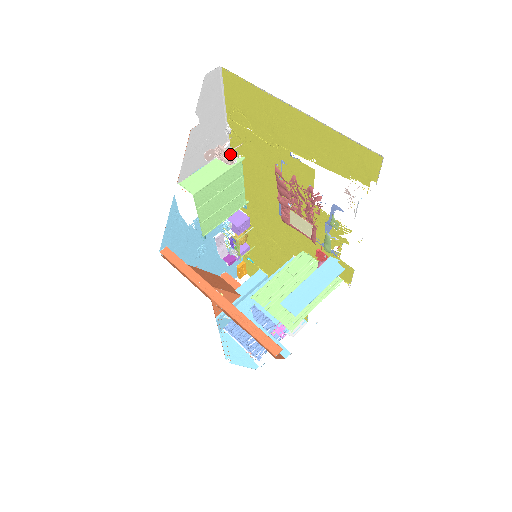
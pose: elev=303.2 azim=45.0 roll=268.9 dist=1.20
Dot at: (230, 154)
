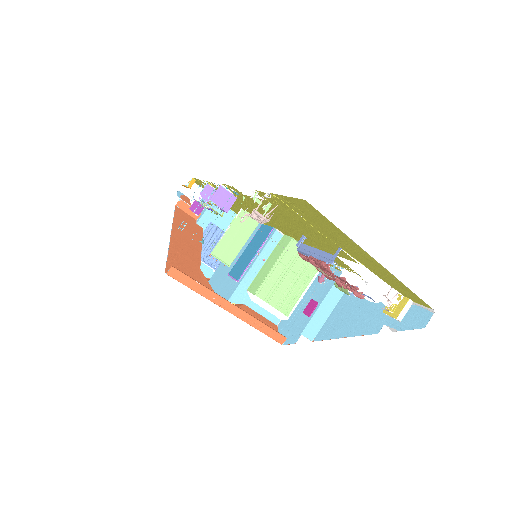
Dot at: (267, 221)
